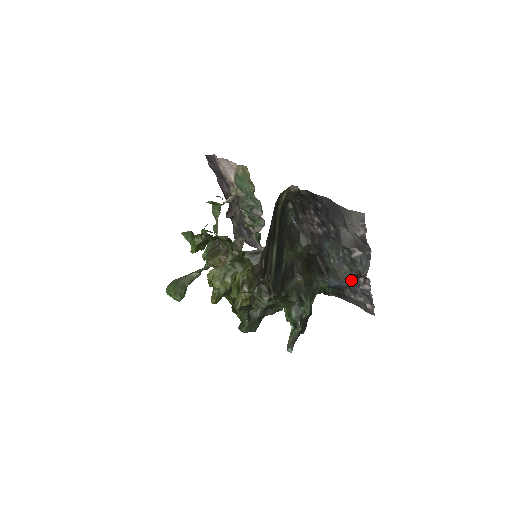
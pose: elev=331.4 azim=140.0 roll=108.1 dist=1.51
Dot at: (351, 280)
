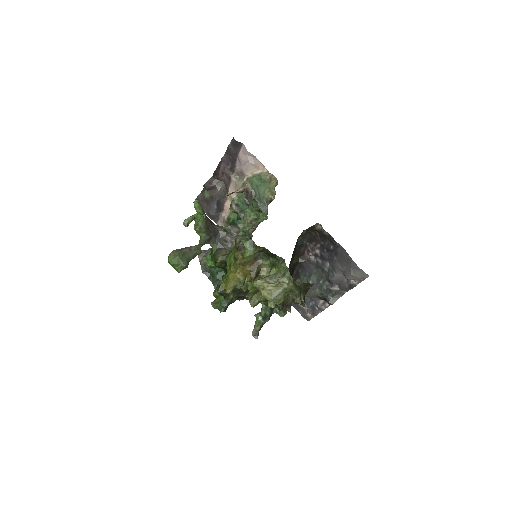
Dot at: (313, 297)
